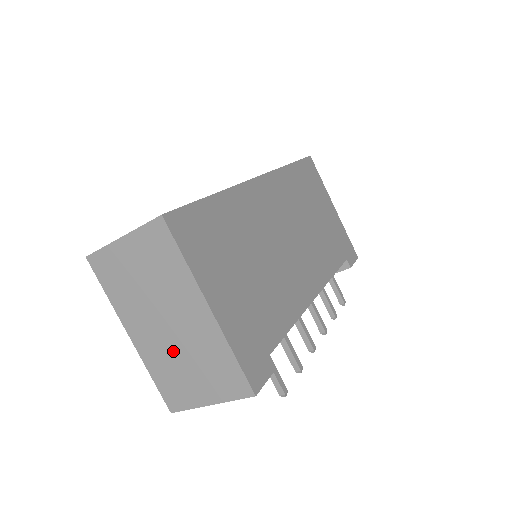
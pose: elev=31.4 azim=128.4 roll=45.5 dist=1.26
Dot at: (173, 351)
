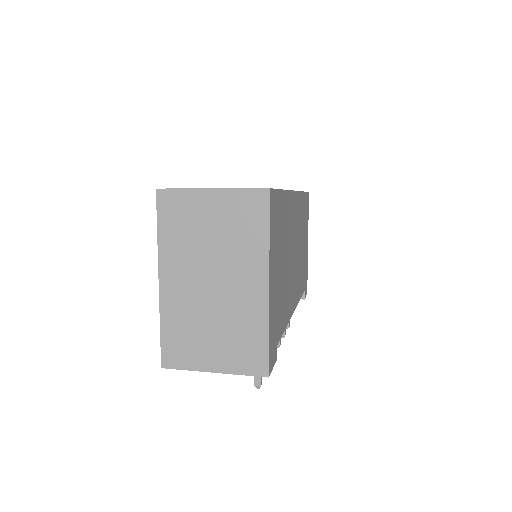
Dot at: (203, 310)
